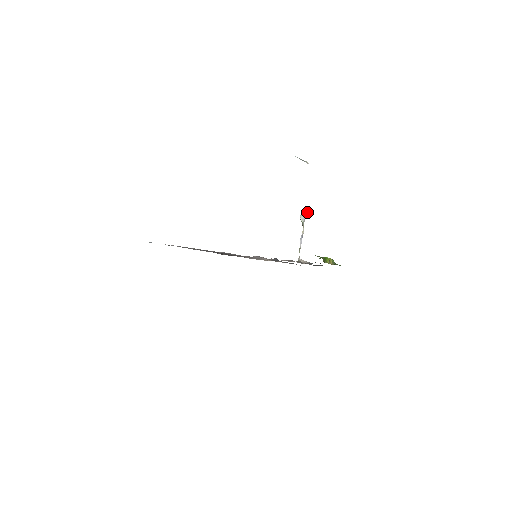
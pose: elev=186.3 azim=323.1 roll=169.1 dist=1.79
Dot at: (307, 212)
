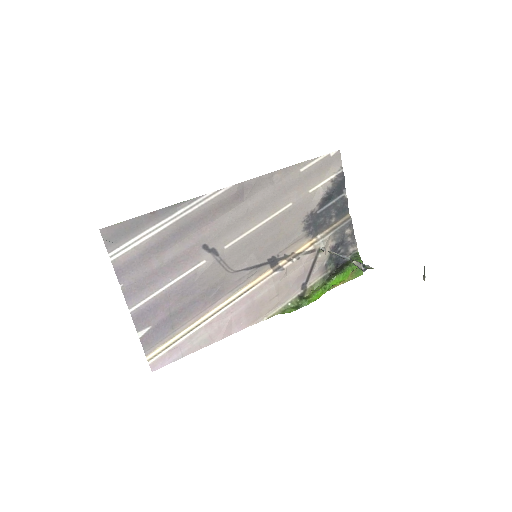
Dot at: (363, 271)
